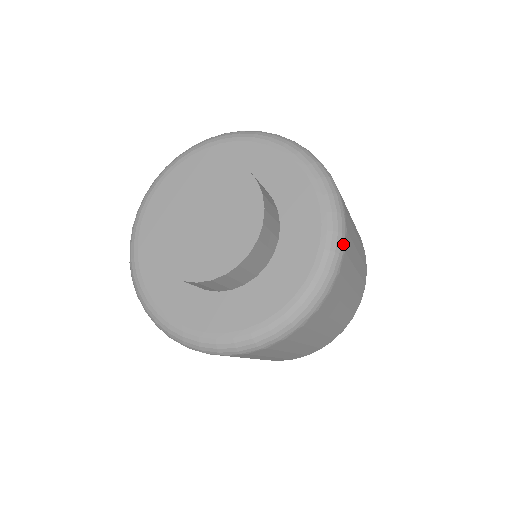
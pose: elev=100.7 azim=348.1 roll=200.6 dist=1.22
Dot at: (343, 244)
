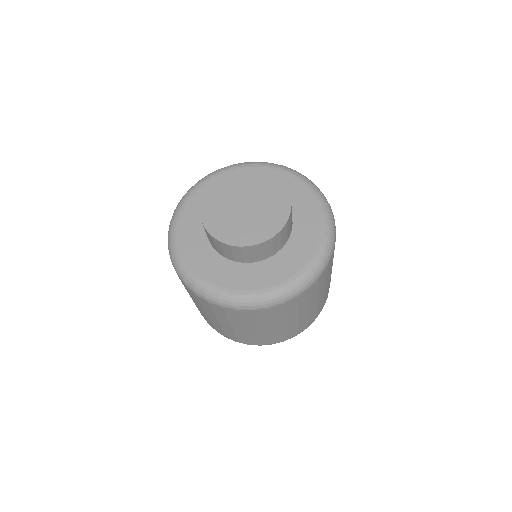
Dot at: (287, 299)
